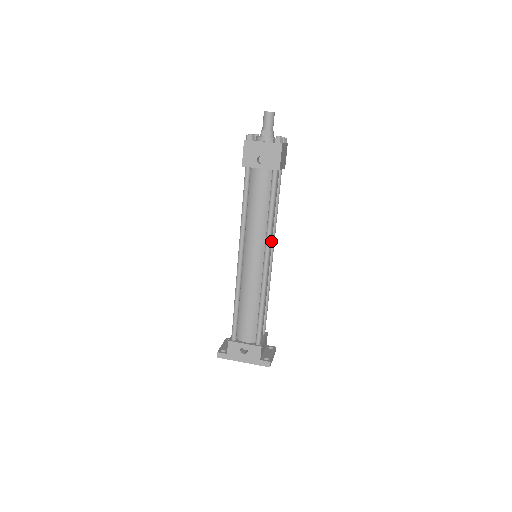
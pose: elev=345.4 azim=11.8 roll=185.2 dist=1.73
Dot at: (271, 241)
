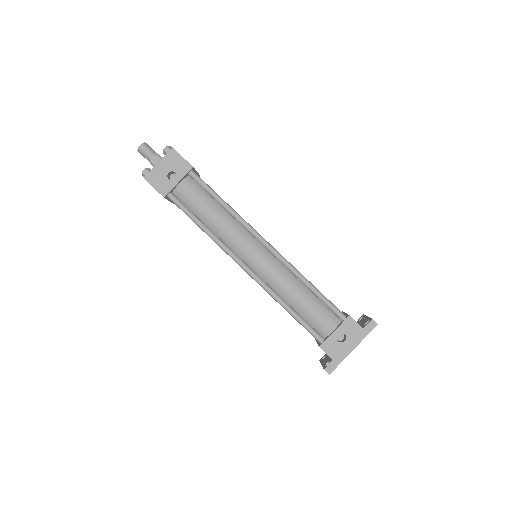
Dot at: occluded
